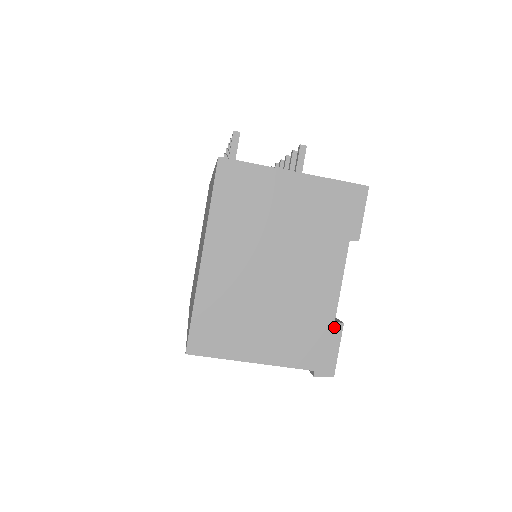
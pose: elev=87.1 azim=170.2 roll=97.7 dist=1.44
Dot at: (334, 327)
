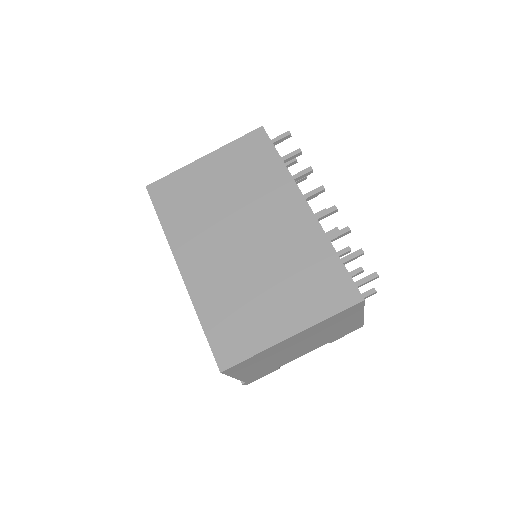
Dot at: (276, 369)
